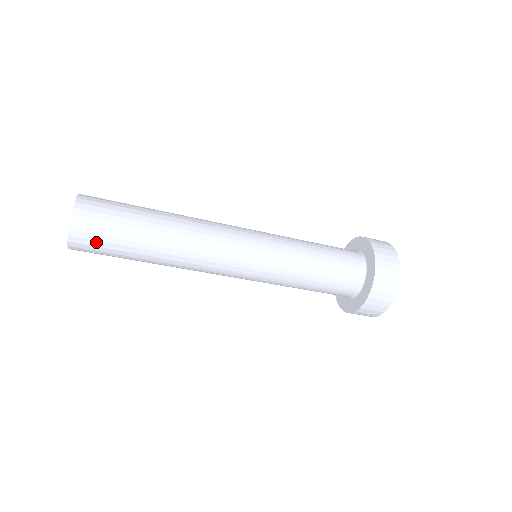
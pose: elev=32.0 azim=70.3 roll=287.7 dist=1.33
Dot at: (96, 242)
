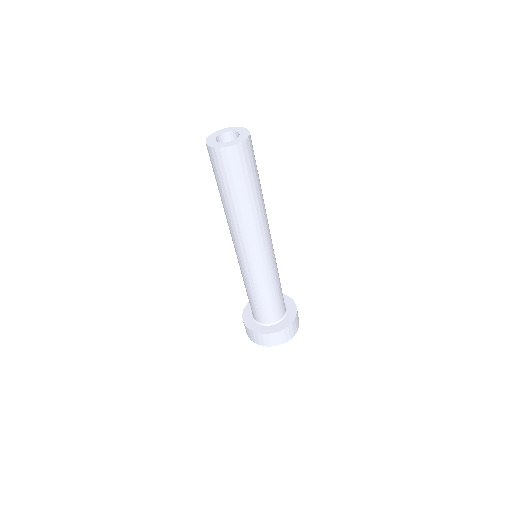
Dot at: (253, 154)
